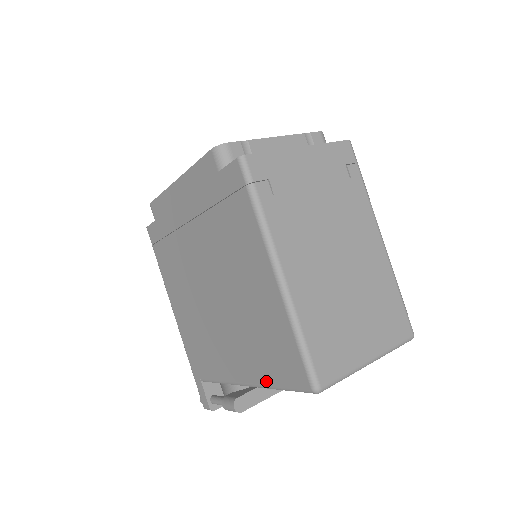
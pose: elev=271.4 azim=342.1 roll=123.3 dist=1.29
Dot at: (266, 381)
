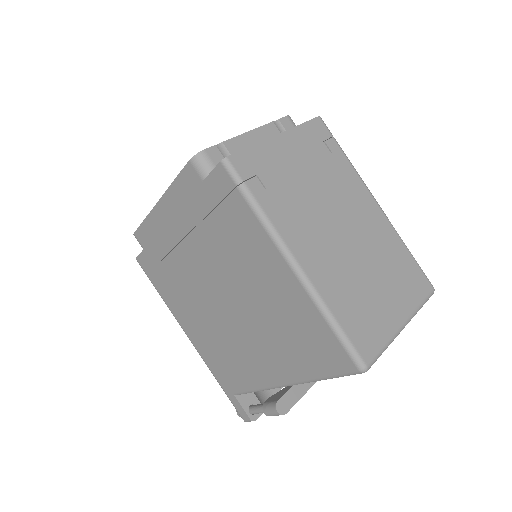
Dot at: (306, 376)
